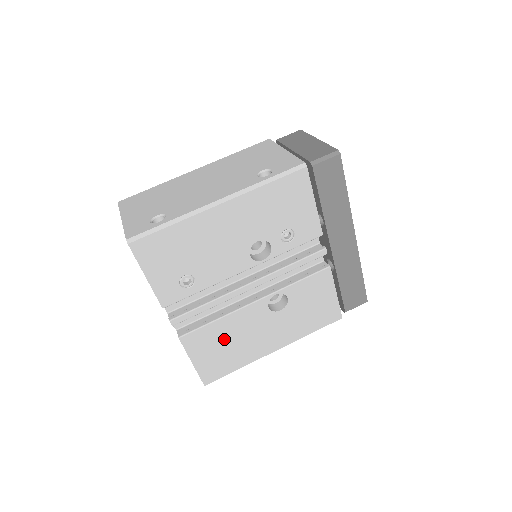
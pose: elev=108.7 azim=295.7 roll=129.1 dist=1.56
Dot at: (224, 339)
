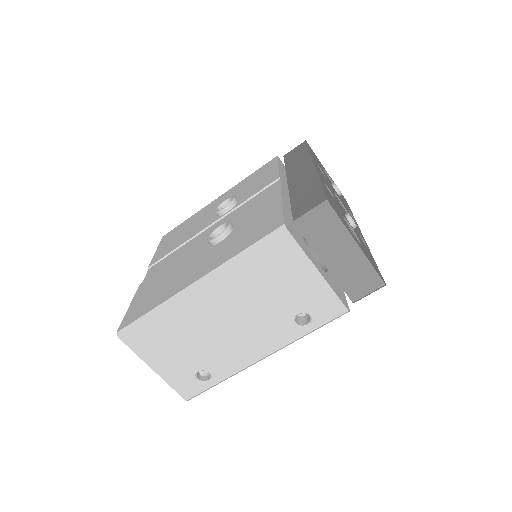
Dot at: occluded
